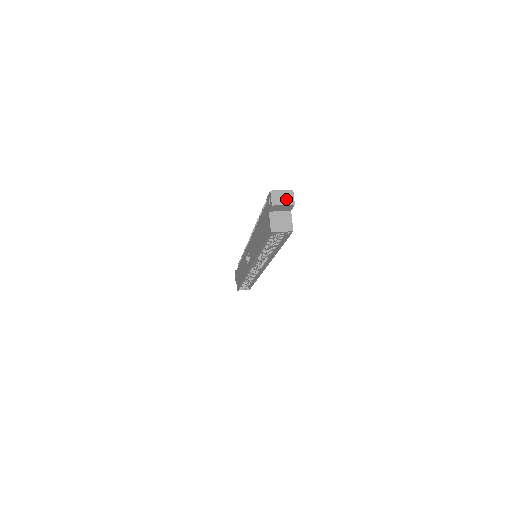
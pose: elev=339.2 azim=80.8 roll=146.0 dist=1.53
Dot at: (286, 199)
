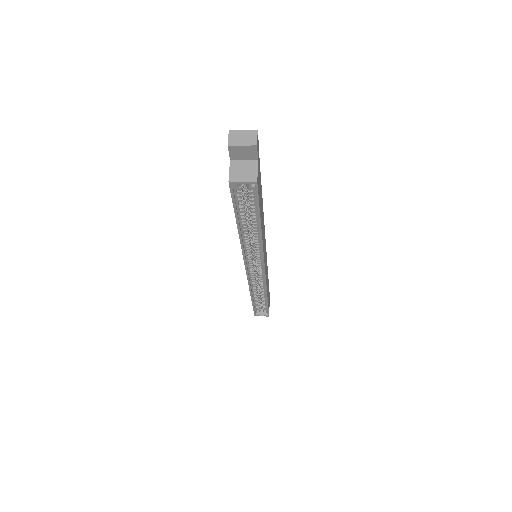
Dot at: (247, 139)
